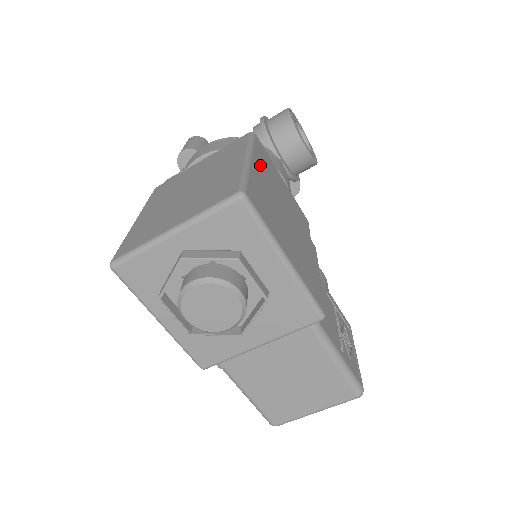
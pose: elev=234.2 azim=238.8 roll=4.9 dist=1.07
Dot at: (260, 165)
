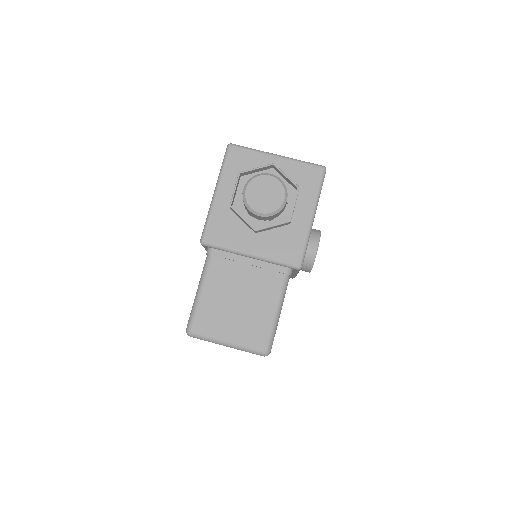
Dot at: occluded
